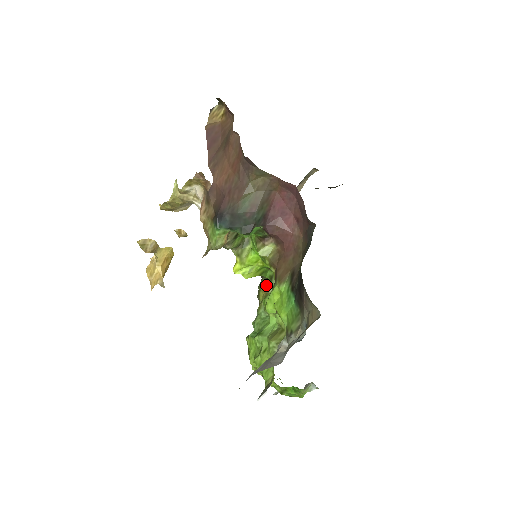
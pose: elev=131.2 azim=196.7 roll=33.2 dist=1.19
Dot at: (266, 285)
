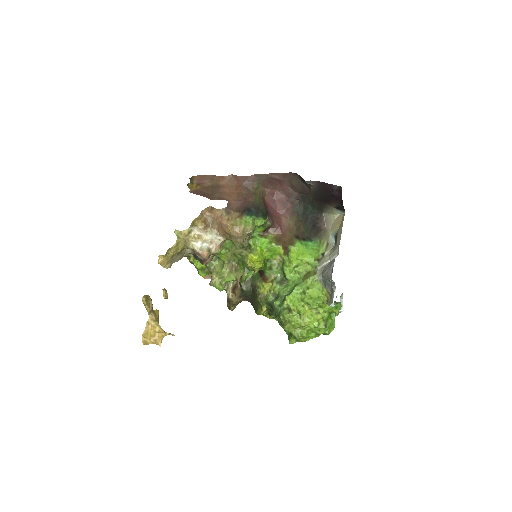
Dot at: (266, 278)
